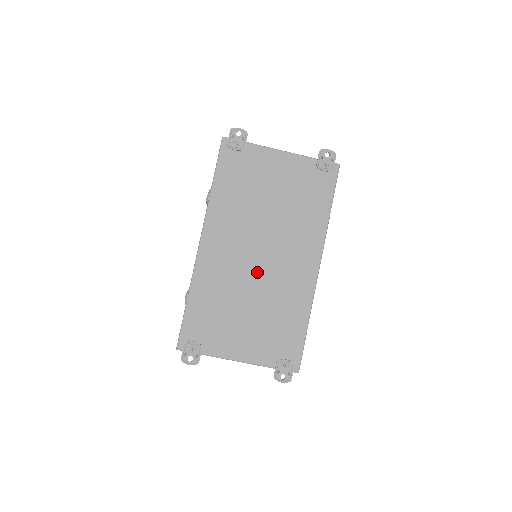
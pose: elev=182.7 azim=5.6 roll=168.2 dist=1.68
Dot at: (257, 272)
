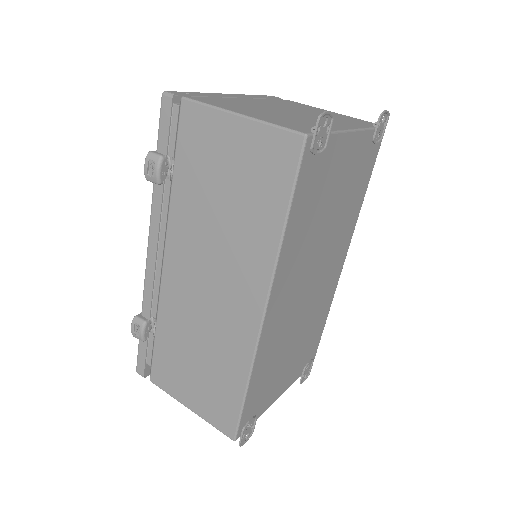
Dot at: (306, 304)
